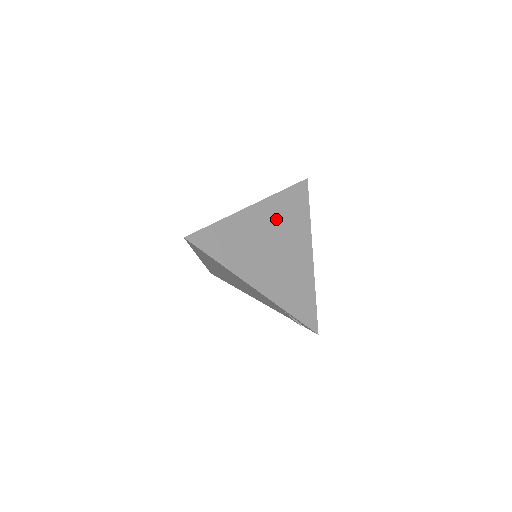
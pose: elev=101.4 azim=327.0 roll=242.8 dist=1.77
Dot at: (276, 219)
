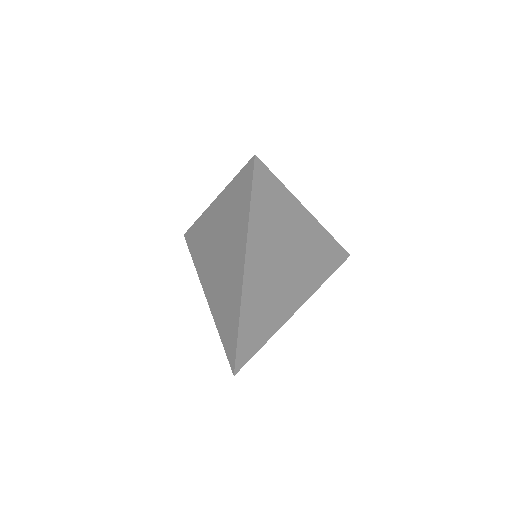
Dot at: (268, 244)
